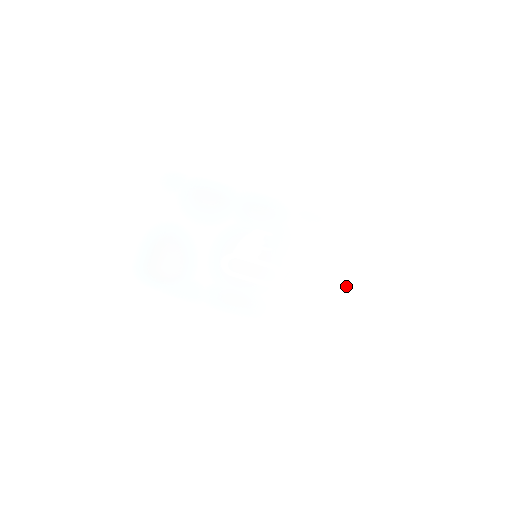
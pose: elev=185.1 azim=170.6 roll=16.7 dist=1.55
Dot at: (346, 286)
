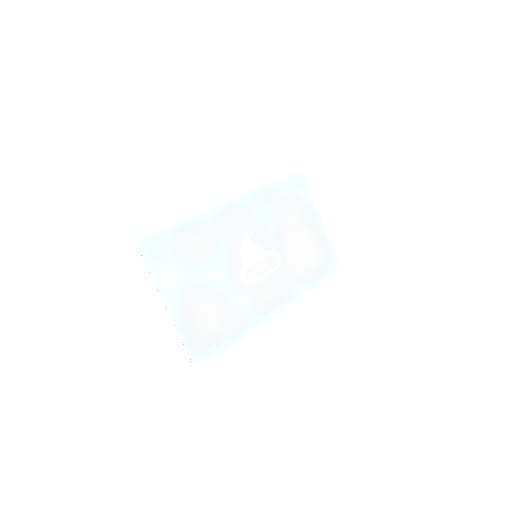
Dot at: (308, 230)
